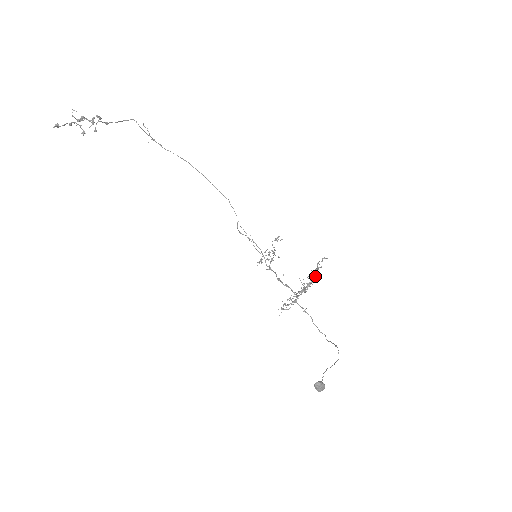
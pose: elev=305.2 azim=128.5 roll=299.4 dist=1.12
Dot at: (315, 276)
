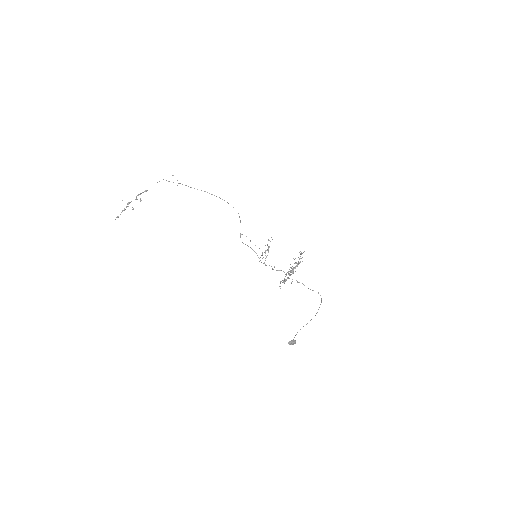
Dot at: occluded
